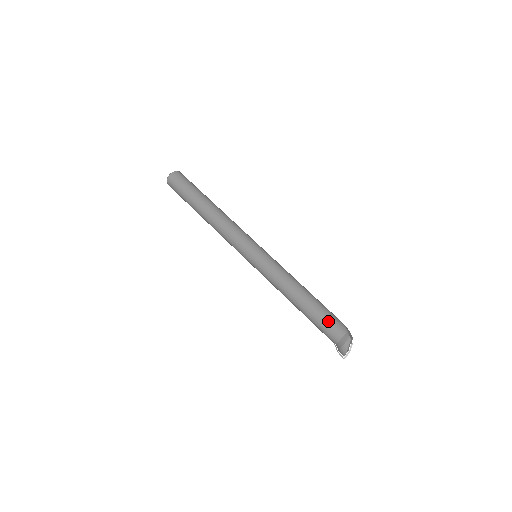
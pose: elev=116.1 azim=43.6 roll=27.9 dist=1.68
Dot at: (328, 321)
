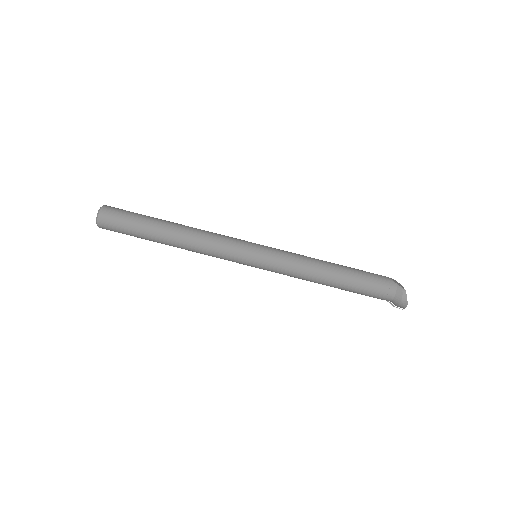
Dot at: (373, 285)
